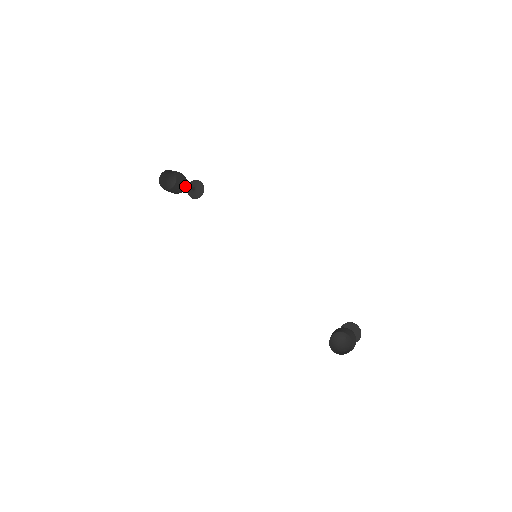
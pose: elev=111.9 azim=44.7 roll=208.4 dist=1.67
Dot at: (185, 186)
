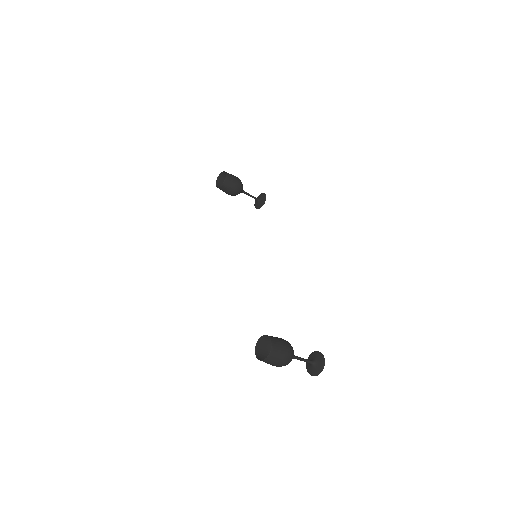
Dot at: (237, 189)
